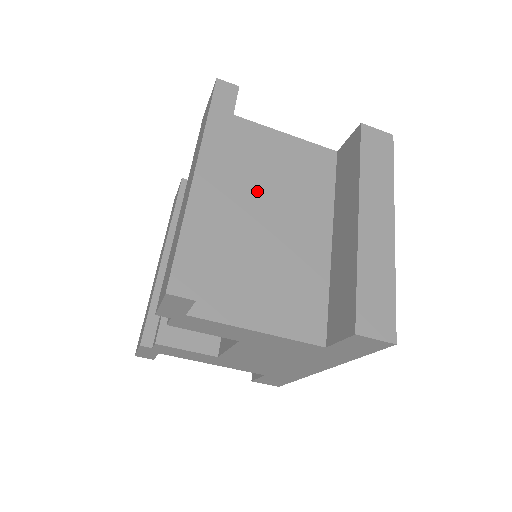
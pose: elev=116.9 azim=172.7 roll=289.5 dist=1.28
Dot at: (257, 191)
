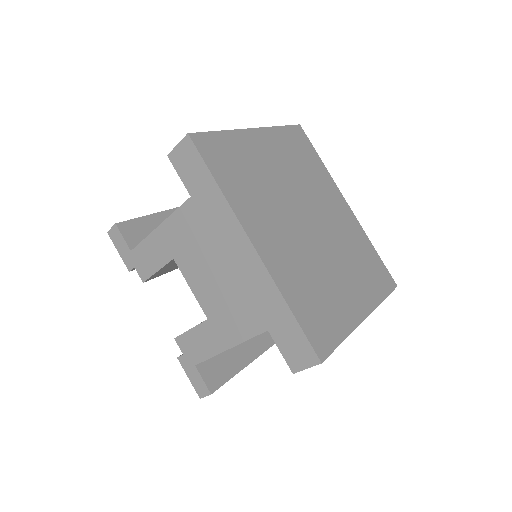
Dot at: occluded
